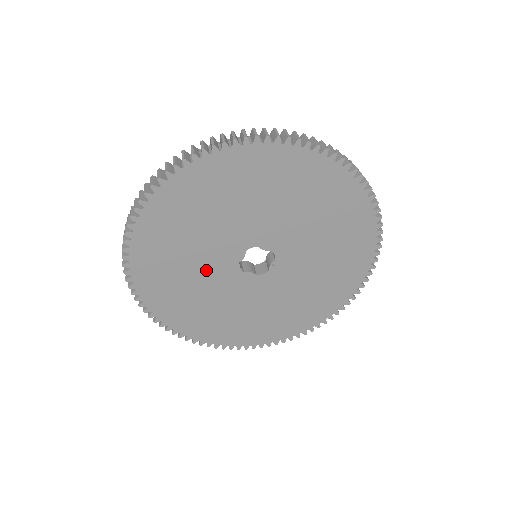
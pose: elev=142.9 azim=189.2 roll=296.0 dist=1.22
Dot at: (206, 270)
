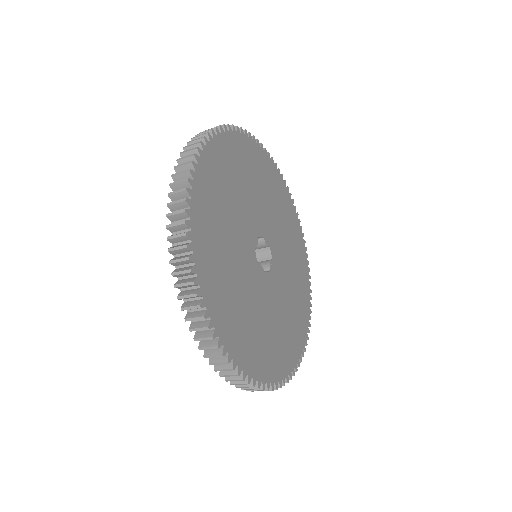
Dot at: (238, 246)
